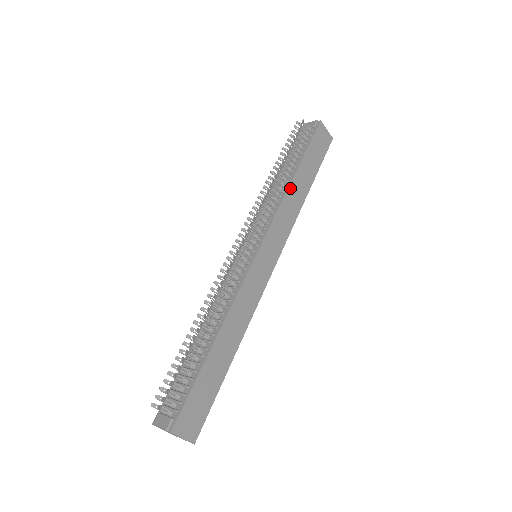
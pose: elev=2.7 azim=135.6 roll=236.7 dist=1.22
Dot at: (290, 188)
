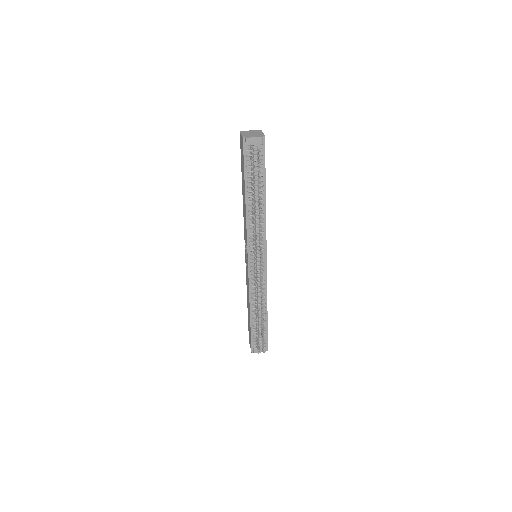
Dot at: (265, 208)
